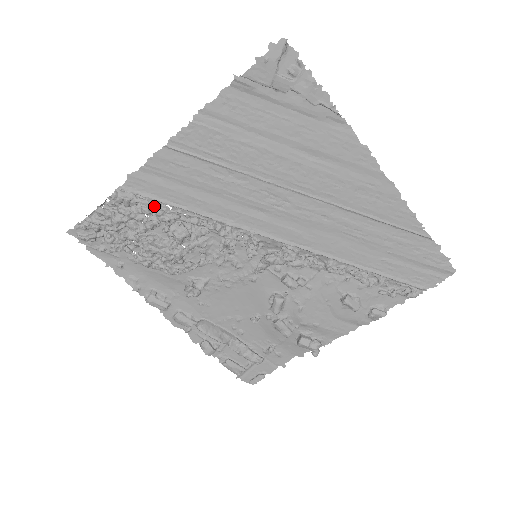
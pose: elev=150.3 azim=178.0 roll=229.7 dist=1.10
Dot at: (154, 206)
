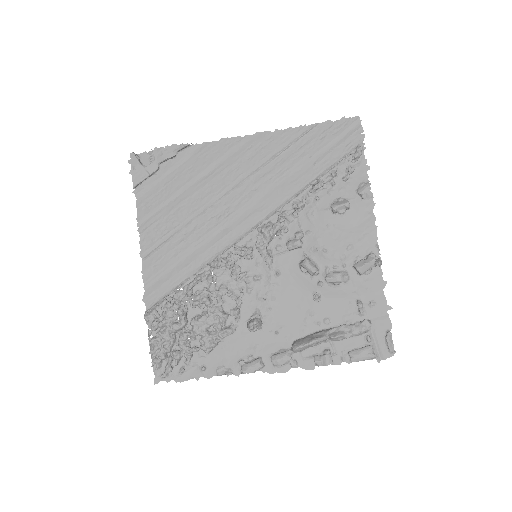
Dot at: (171, 298)
